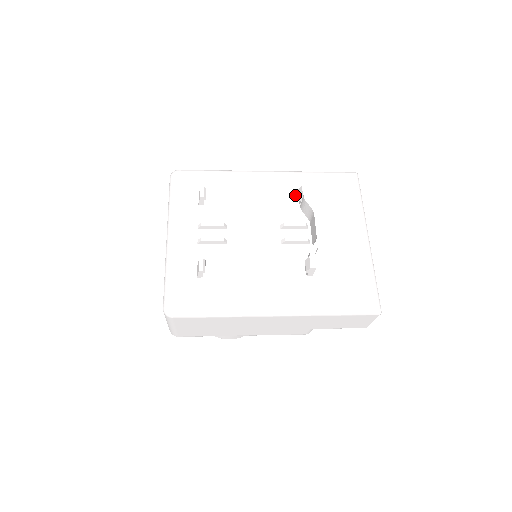
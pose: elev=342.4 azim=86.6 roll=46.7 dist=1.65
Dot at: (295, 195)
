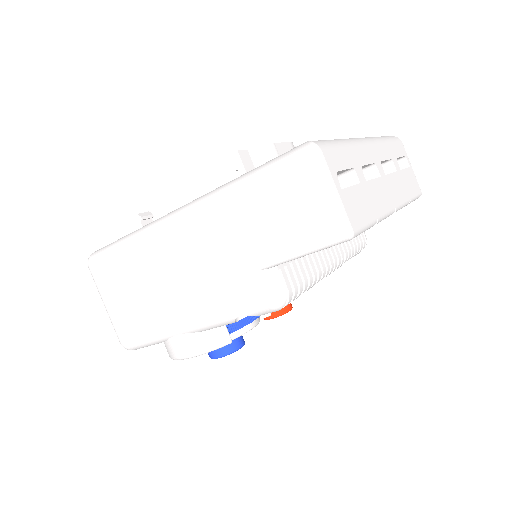
Dot at: occluded
